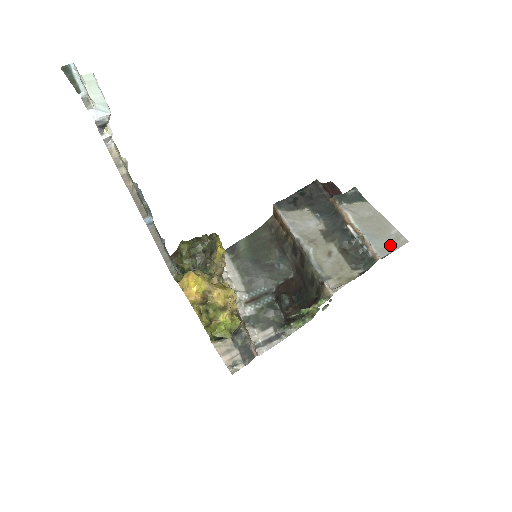
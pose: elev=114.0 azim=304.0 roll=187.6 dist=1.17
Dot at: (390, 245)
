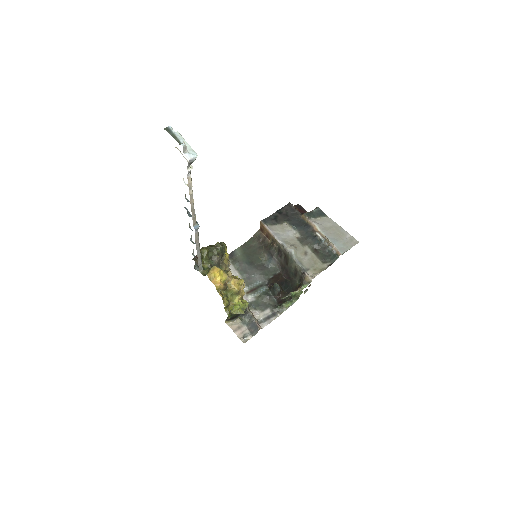
Dot at: (347, 245)
